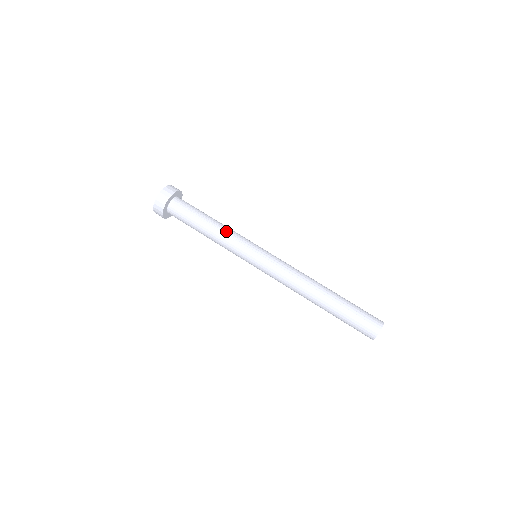
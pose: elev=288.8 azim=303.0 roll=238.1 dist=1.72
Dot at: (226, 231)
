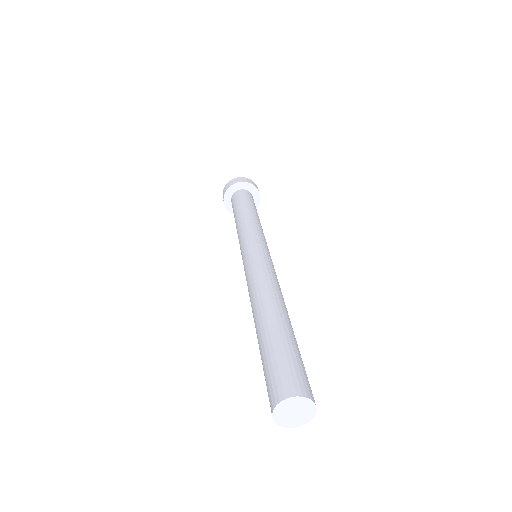
Dot at: (260, 224)
